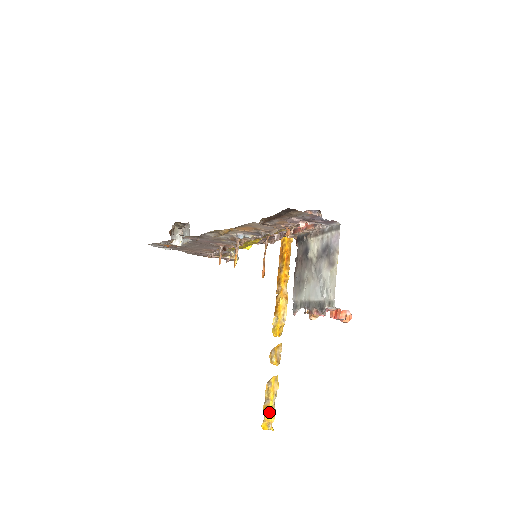
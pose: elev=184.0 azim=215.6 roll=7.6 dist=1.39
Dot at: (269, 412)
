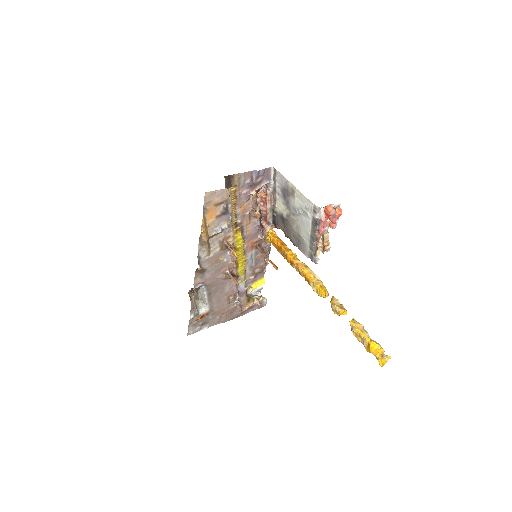
Dot at: (373, 347)
